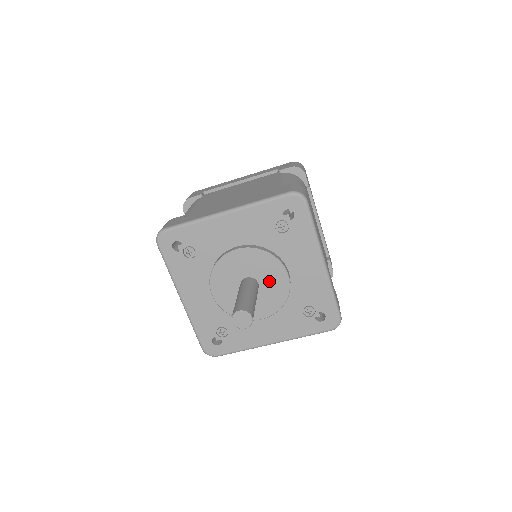
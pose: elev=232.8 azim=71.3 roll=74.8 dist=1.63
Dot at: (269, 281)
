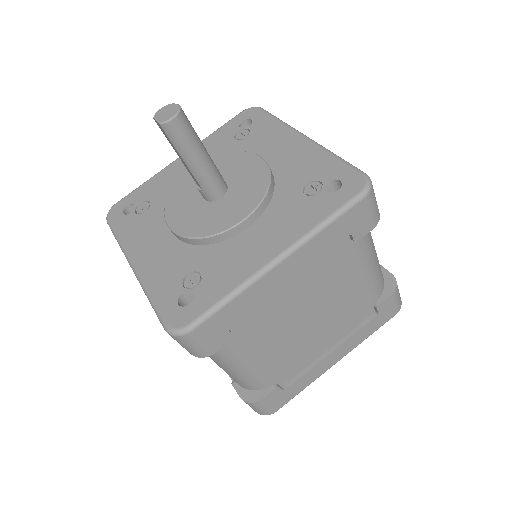
Dot at: (239, 175)
